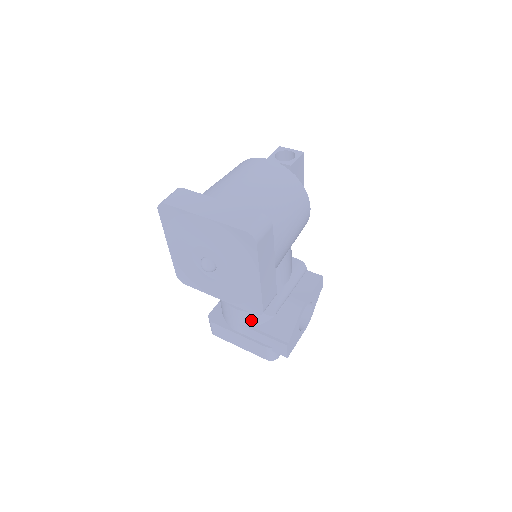
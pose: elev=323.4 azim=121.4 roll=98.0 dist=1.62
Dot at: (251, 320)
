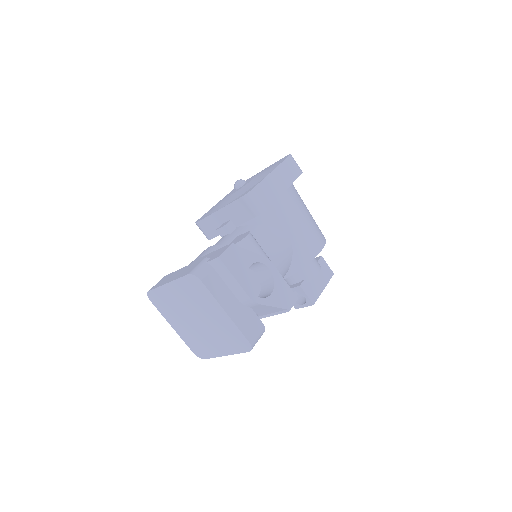
Dot at: occluded
